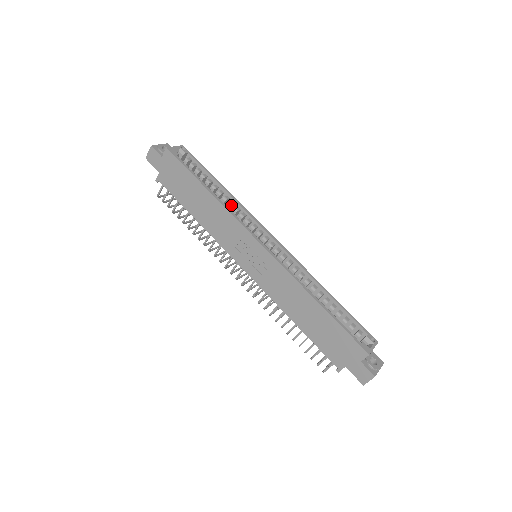
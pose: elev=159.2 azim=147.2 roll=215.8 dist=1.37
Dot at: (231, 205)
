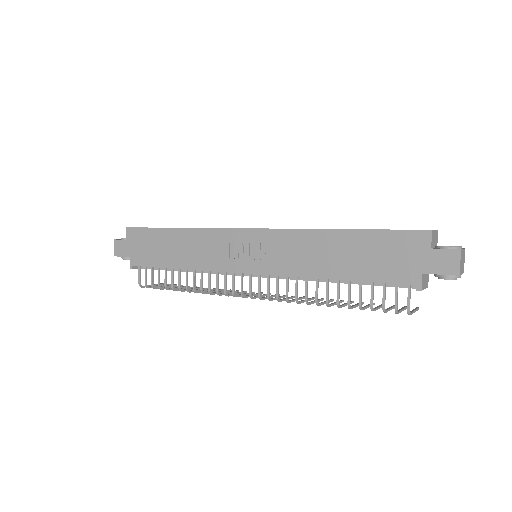
Dot at: occluded
